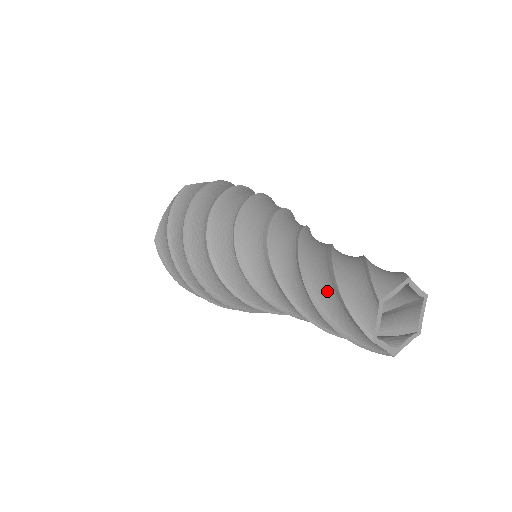
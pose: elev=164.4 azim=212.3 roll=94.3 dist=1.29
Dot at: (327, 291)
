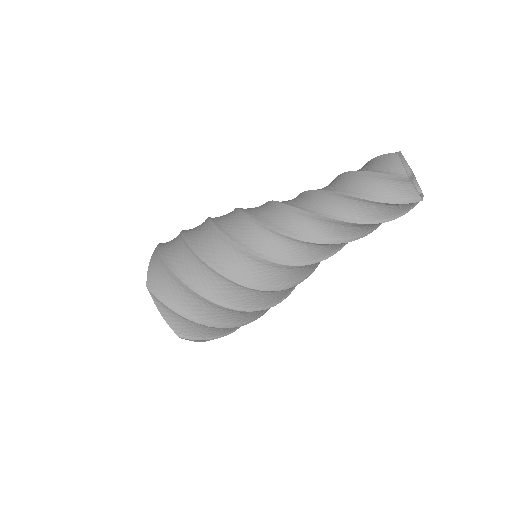
Dot at: (354, 183)
